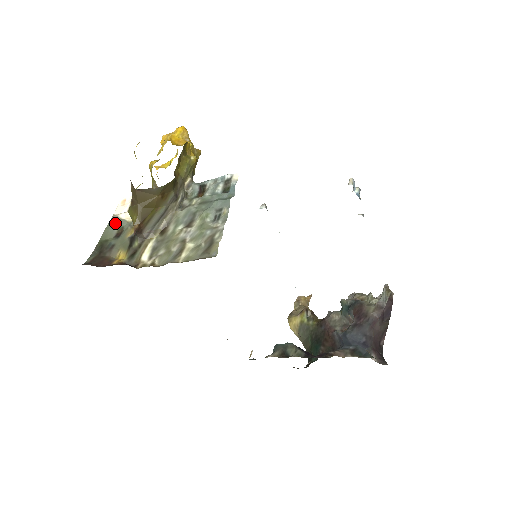
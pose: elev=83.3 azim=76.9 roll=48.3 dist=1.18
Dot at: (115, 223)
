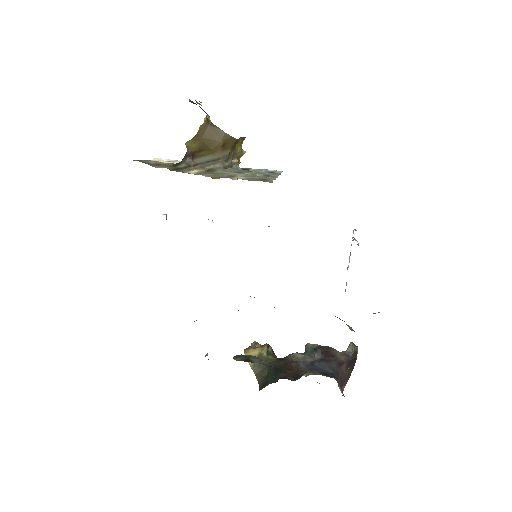
Dot at: (152, 161)
